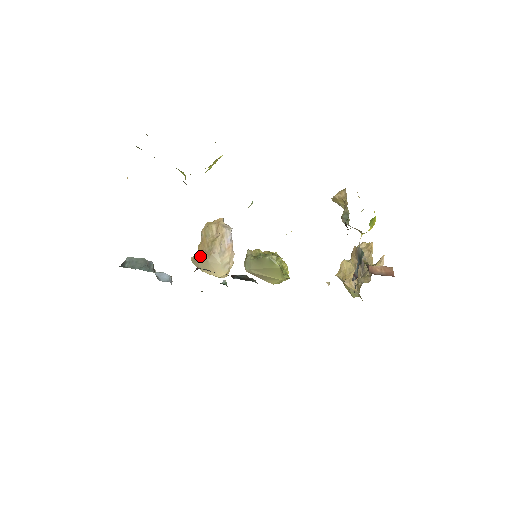
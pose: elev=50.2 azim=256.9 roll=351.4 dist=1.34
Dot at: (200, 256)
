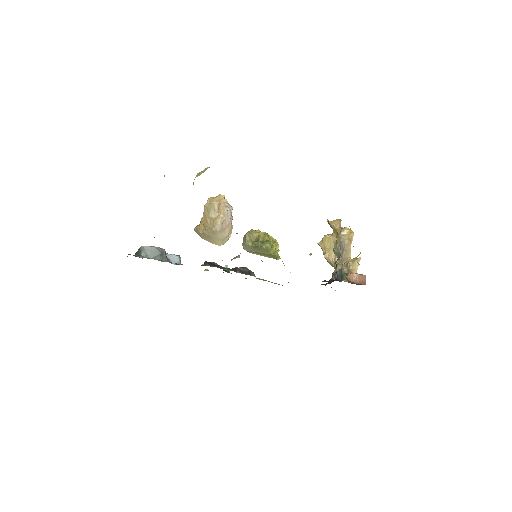
Dot at: (203, 230)
